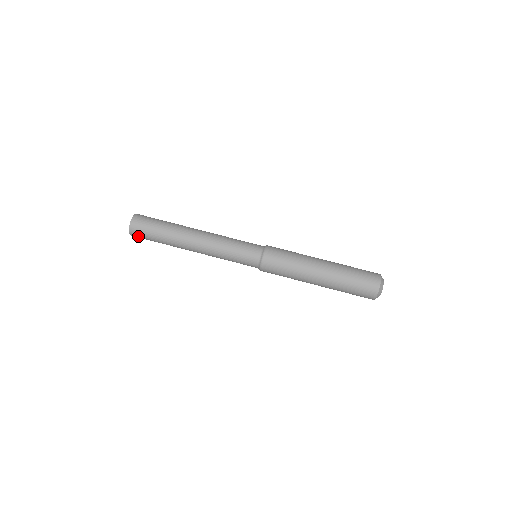
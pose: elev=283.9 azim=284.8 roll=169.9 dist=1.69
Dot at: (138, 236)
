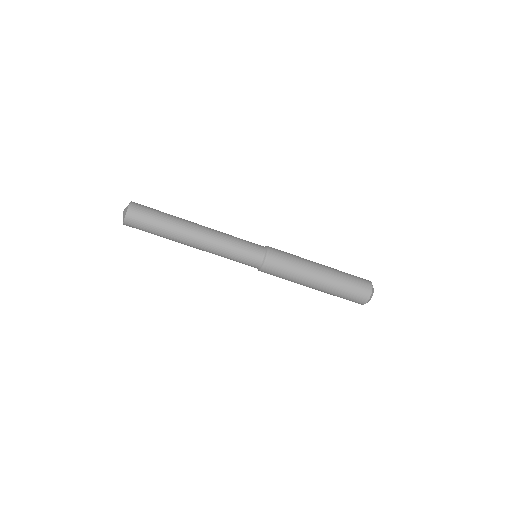
Dot at: occluded
